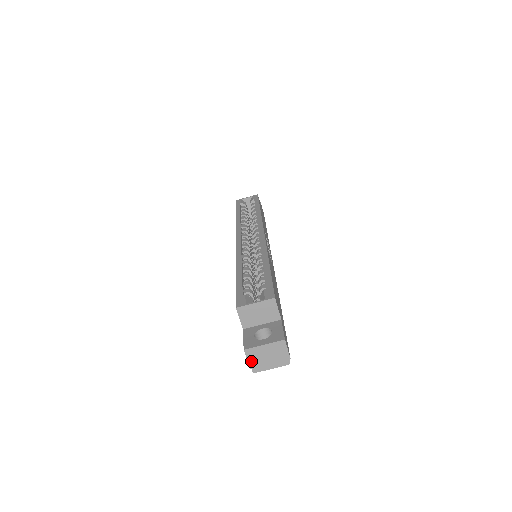
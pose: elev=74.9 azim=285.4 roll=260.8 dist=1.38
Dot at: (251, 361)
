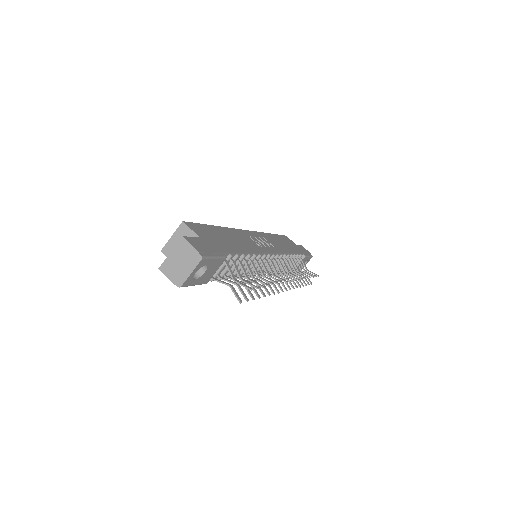
Dot at: (170, 276)
